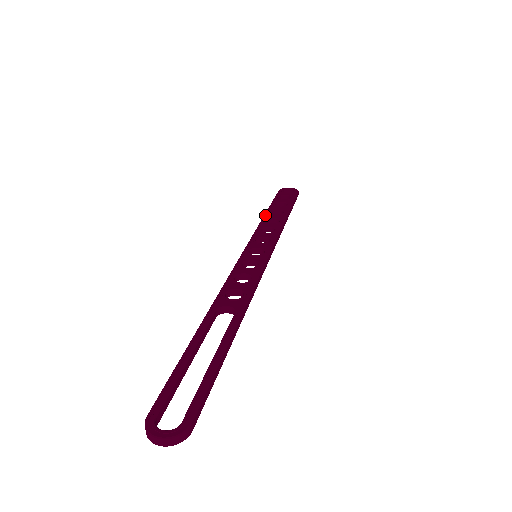
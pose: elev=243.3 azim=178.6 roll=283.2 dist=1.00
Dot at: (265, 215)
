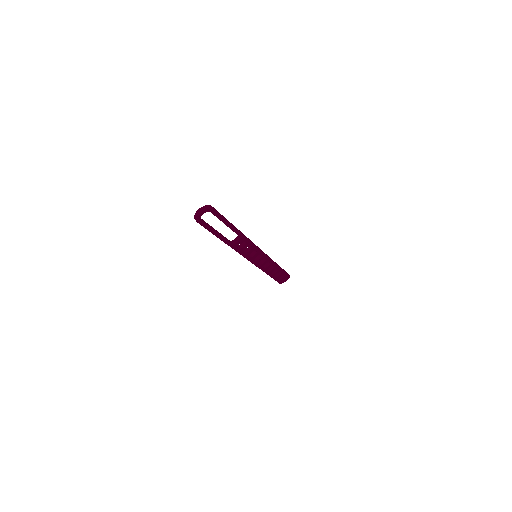
Dot at: occluded
